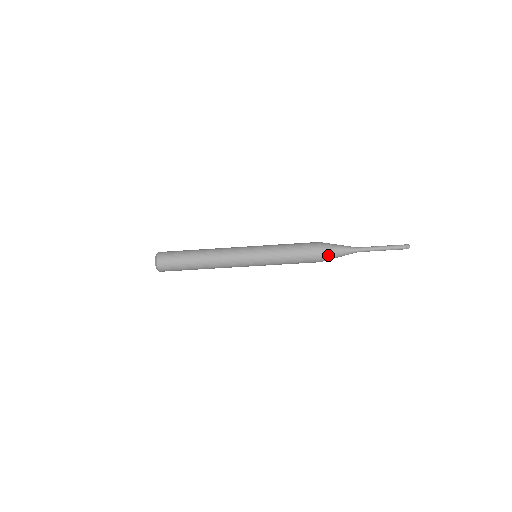
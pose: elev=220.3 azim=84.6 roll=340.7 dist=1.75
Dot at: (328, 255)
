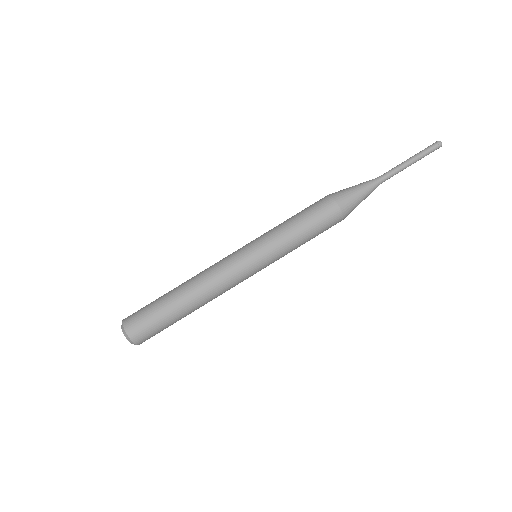
Dot at: (348, 204)
